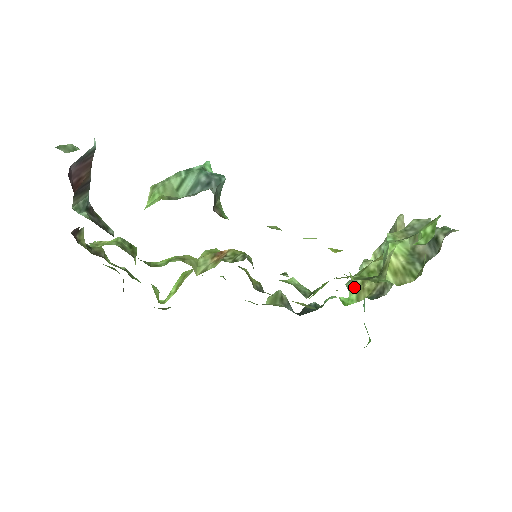
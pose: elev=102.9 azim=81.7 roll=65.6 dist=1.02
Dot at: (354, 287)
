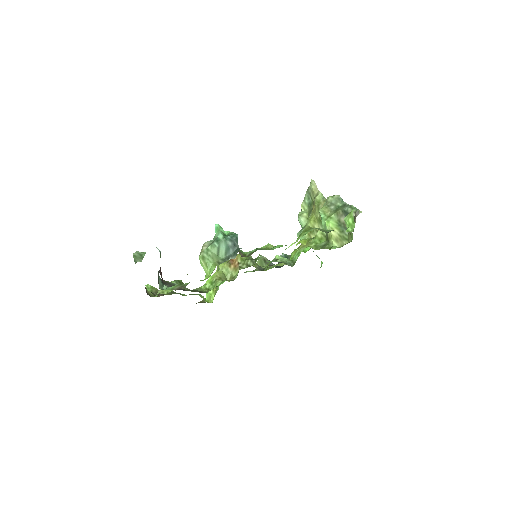
Dot at: occluded
